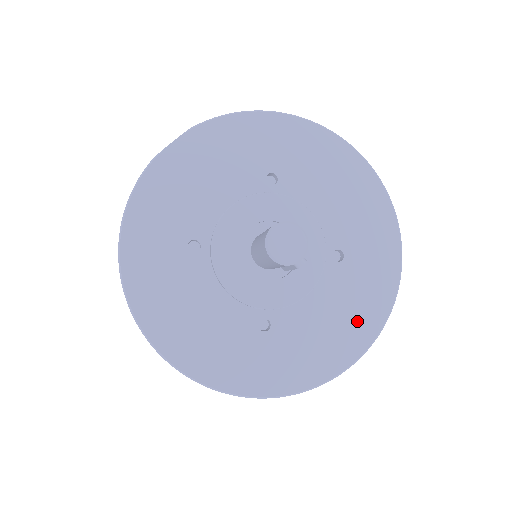
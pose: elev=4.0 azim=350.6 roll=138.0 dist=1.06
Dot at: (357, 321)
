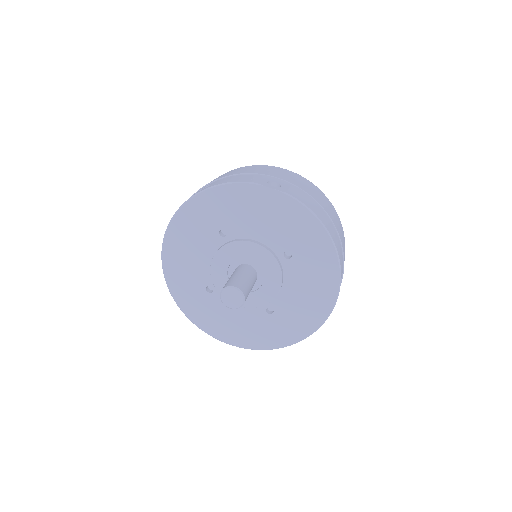
Dot at: (243, 335)
